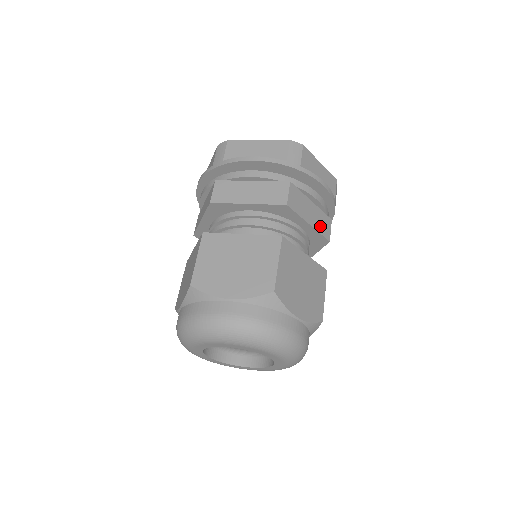
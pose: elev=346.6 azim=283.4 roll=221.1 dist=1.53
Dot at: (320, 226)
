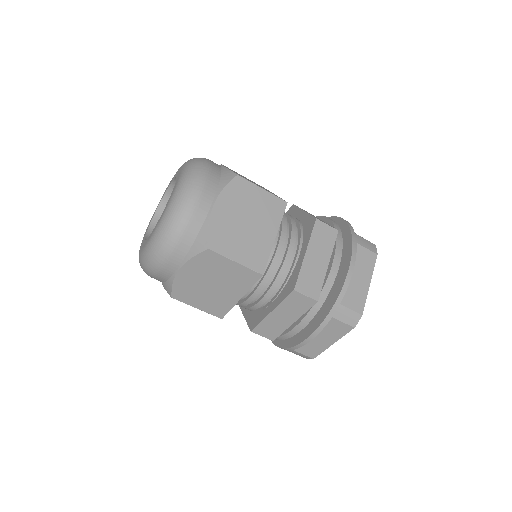
Dot at: occluded
